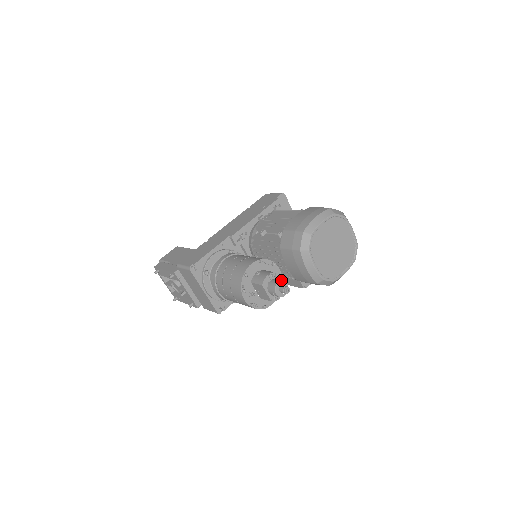
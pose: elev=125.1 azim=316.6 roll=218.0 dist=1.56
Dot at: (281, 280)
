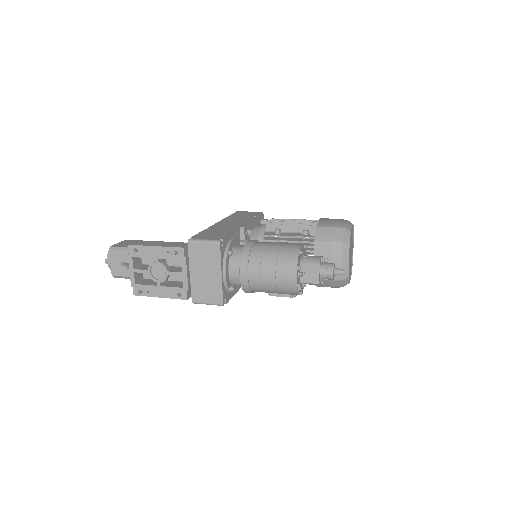
Dot at: occluded
